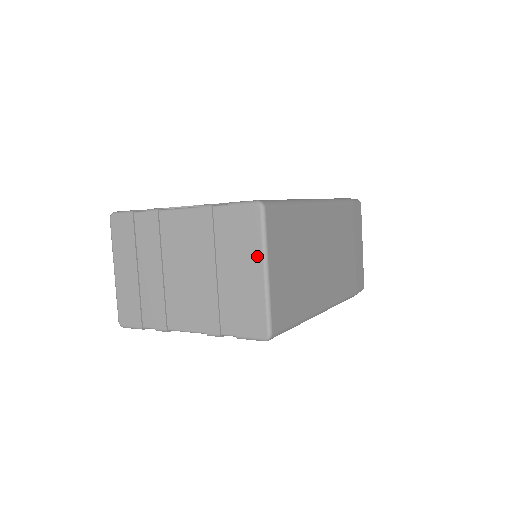
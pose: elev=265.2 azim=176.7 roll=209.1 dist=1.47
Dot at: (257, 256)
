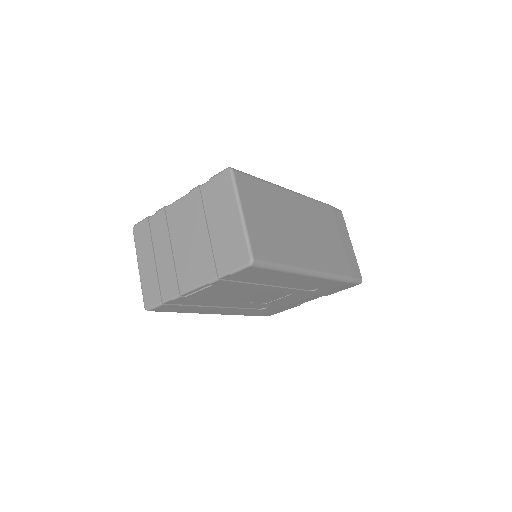
Dot at: (233, 204)
